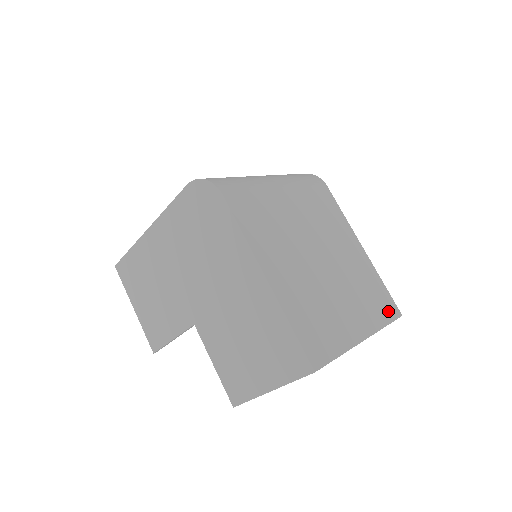
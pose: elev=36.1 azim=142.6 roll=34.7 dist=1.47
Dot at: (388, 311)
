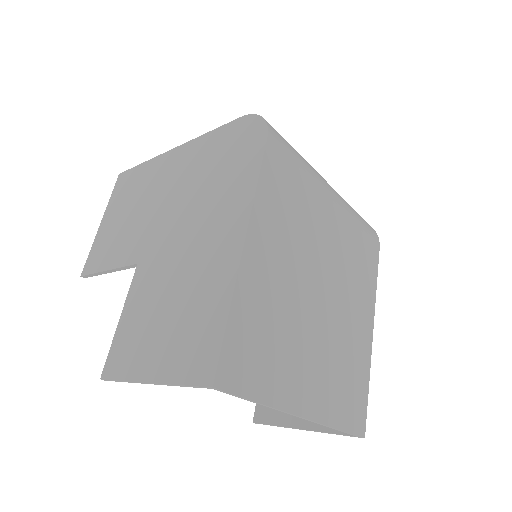
Dot at: (353, 417)
